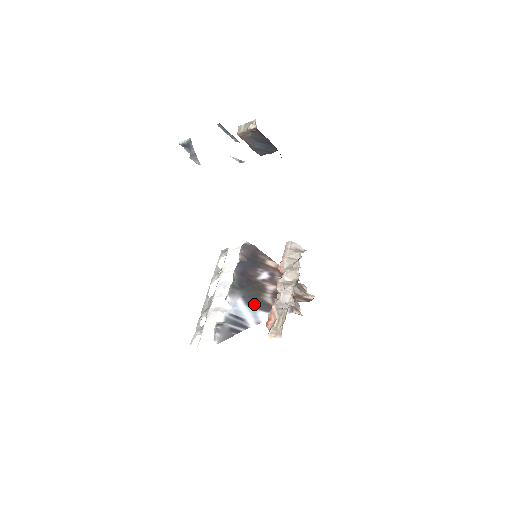
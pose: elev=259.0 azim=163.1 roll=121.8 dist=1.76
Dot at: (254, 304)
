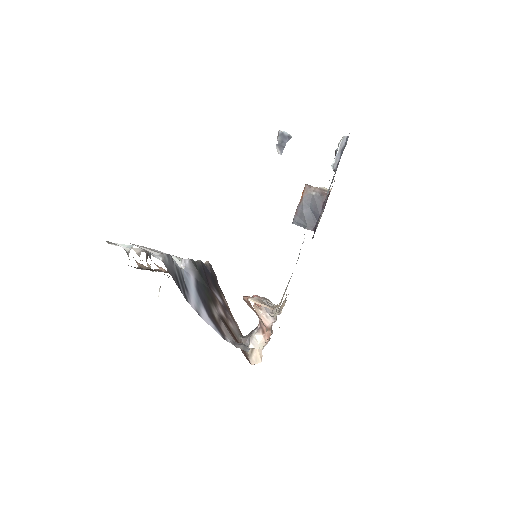
Dot at: (202, 297)
